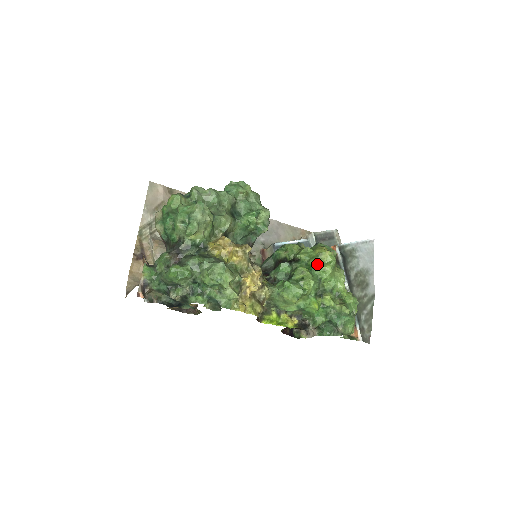
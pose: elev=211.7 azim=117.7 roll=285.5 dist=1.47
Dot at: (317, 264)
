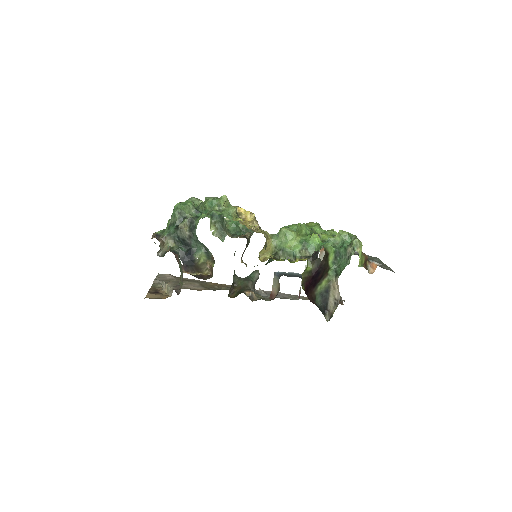
Dot at: occluded
